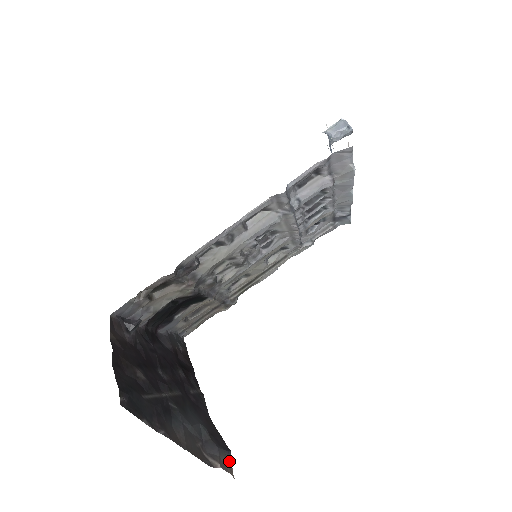
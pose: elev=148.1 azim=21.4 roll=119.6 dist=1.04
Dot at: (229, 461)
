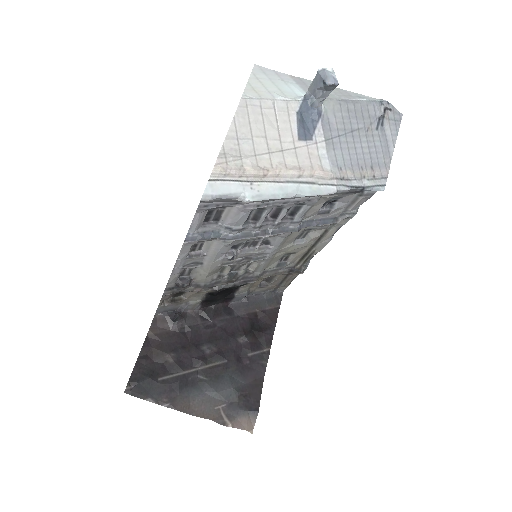
Dot at: (252, 420)
